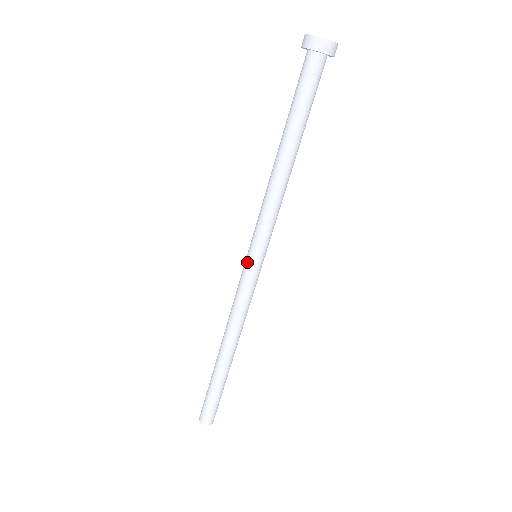
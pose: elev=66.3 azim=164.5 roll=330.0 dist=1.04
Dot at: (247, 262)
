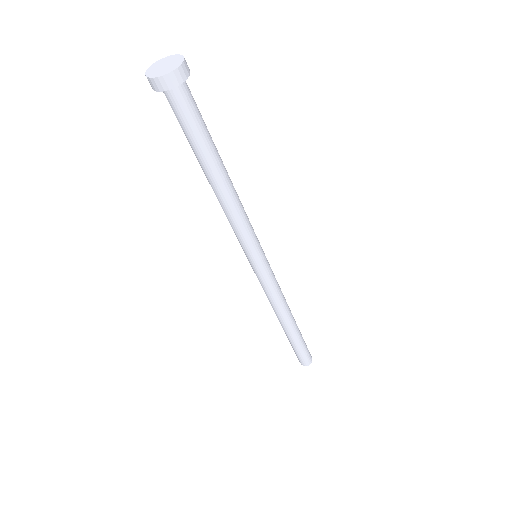
Dot at: (250, 264)
